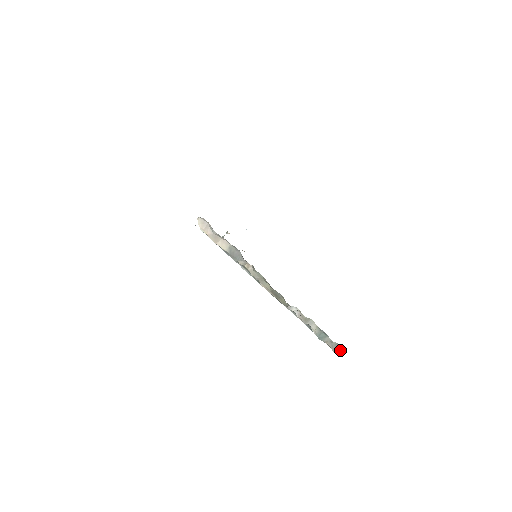
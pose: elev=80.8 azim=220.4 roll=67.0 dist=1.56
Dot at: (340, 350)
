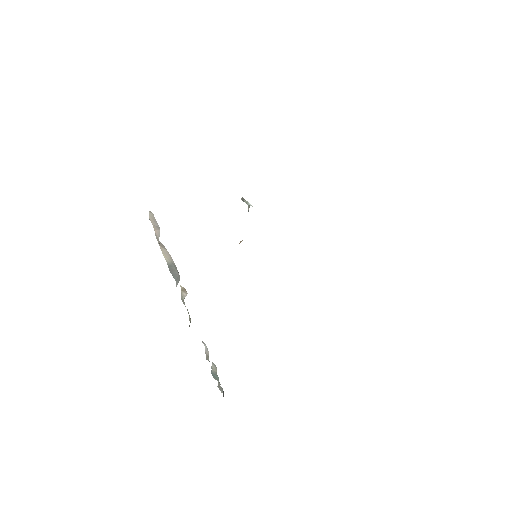
Dot at: (223, 393)
